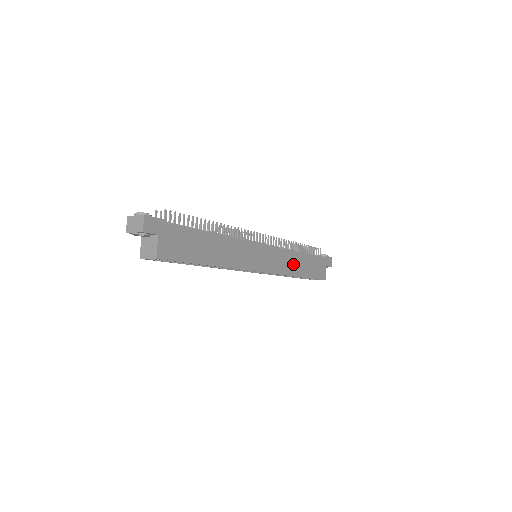
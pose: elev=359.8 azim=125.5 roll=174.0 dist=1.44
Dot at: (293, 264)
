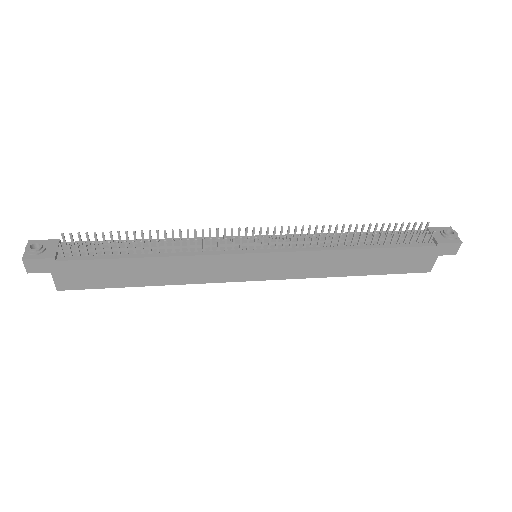
Dot at: (335, 264)
